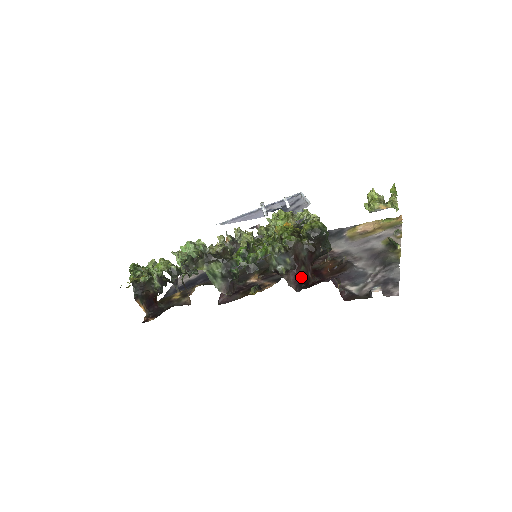
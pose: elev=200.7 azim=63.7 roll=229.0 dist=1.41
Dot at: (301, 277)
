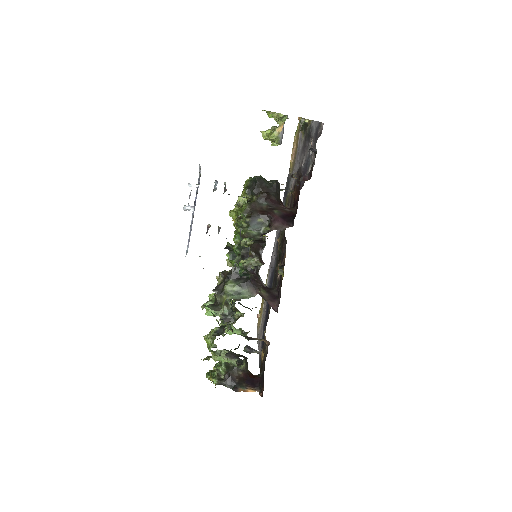
Dot at: (283, 217)
